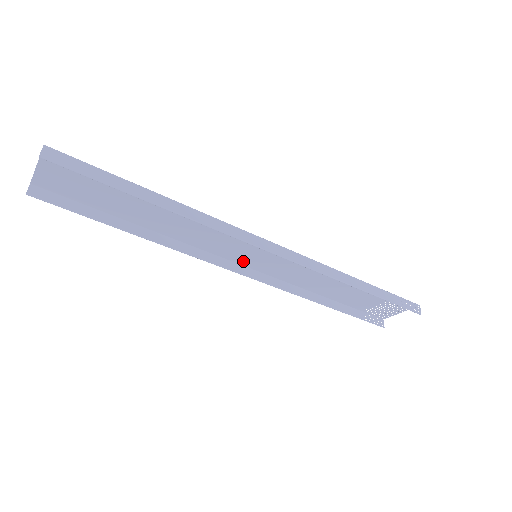
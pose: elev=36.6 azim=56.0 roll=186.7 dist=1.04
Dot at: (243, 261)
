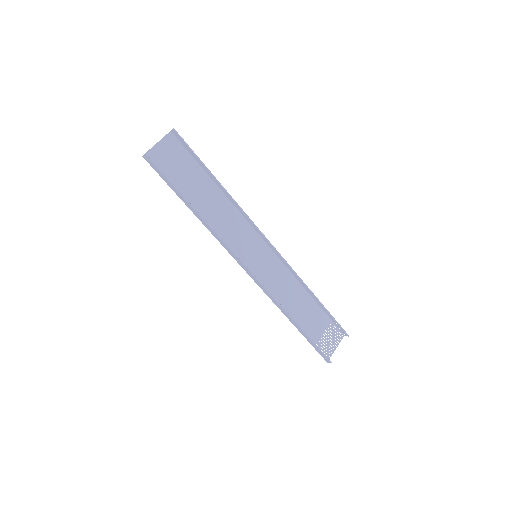
Dot at: (246, 265)
